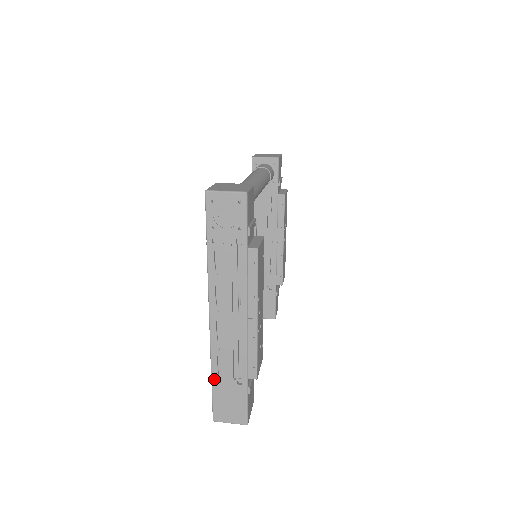
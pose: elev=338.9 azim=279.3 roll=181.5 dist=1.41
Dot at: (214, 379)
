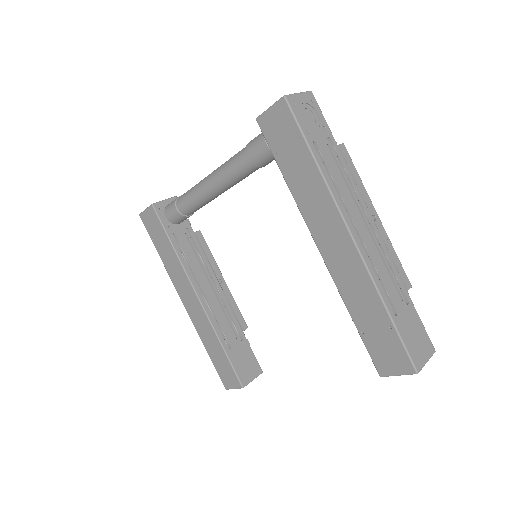
Dot at: (391, 313)
